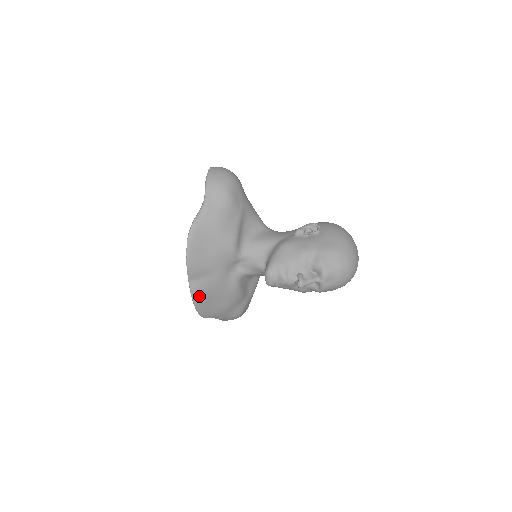
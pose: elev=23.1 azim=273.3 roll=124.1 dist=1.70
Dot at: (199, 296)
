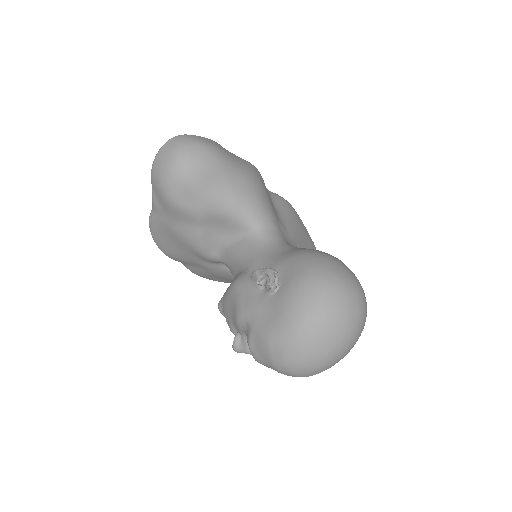
Dot at: (201, 275)
